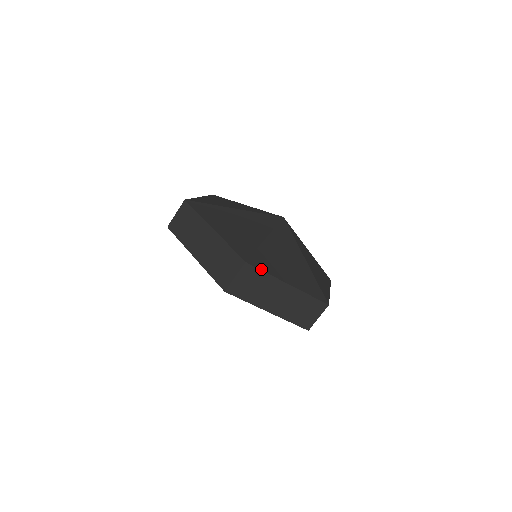
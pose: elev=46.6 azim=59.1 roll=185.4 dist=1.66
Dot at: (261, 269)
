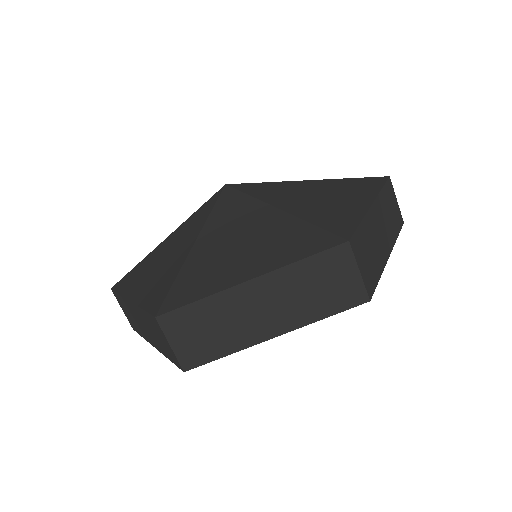
Dot at: (187, 303)
